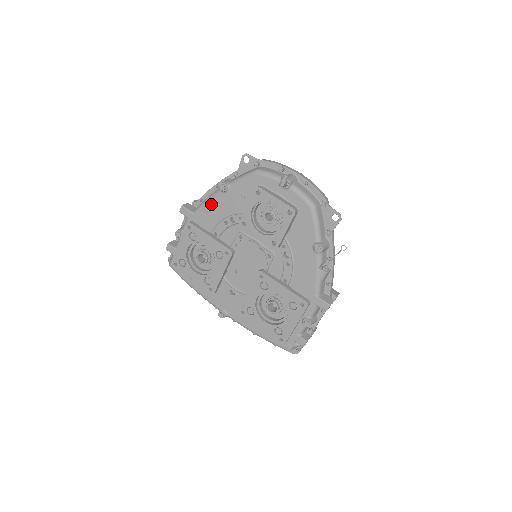
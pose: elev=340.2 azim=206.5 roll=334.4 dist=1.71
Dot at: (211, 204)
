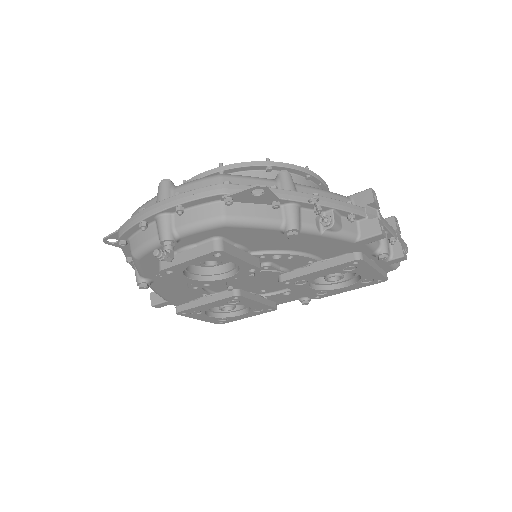
Dot at: (162, 291)
